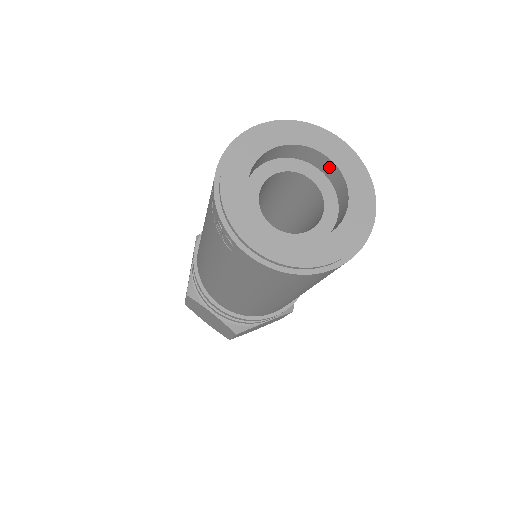
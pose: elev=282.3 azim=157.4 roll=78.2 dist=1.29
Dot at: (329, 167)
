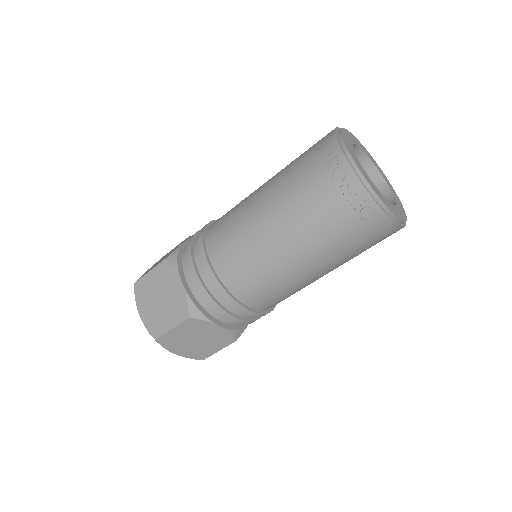
Dot at: (362, 161)
